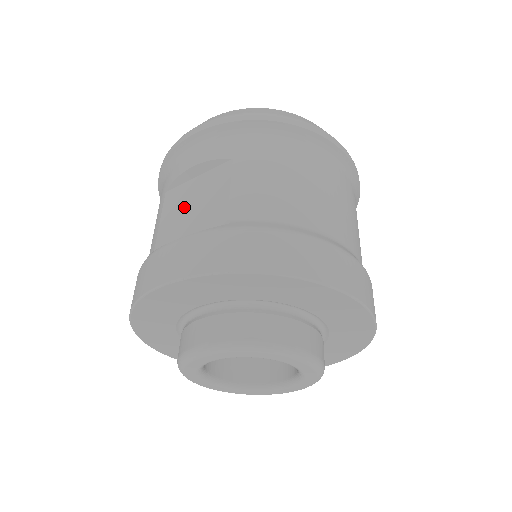
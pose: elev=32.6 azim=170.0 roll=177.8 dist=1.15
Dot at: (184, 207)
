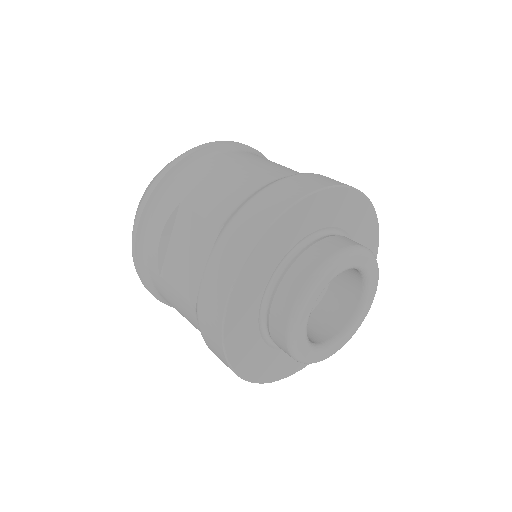
Dot at: (183, 263)
